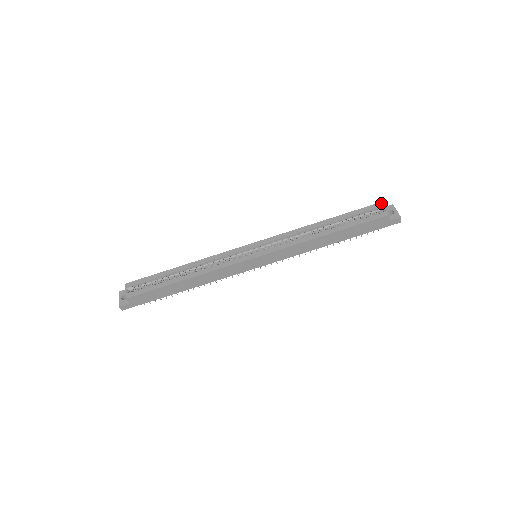
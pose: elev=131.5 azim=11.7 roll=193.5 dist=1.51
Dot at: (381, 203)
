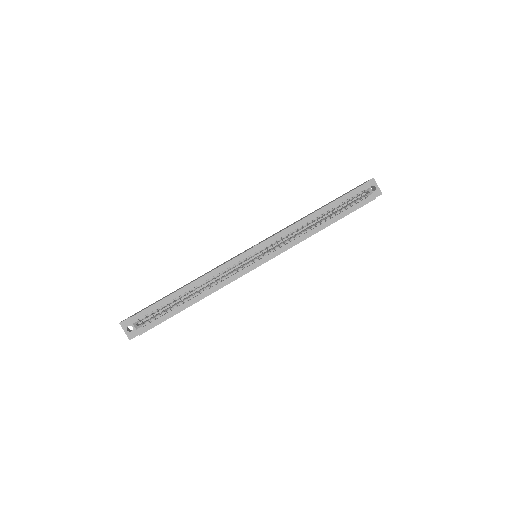
Dot at: (367, 184)
